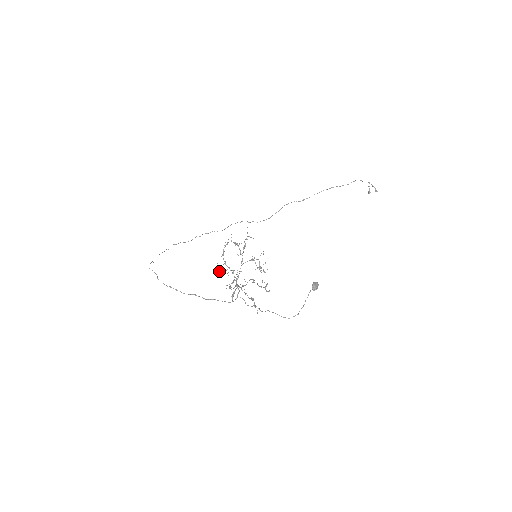
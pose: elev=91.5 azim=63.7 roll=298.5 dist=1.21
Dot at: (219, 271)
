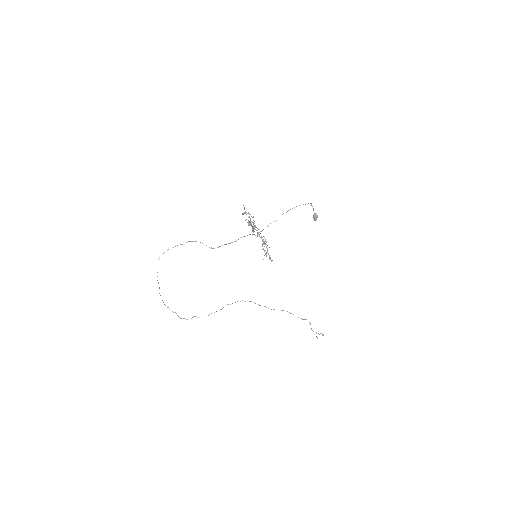
Dot at: occluded
